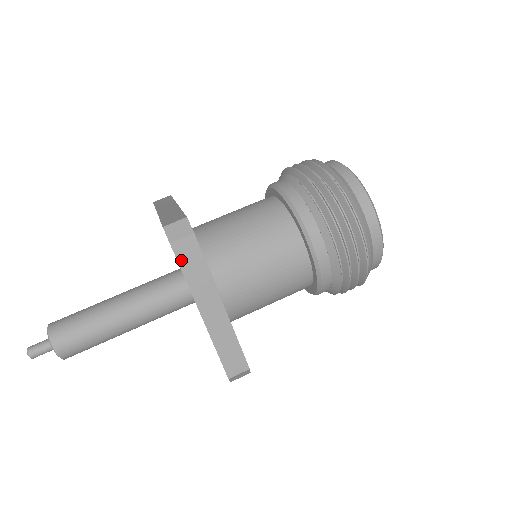
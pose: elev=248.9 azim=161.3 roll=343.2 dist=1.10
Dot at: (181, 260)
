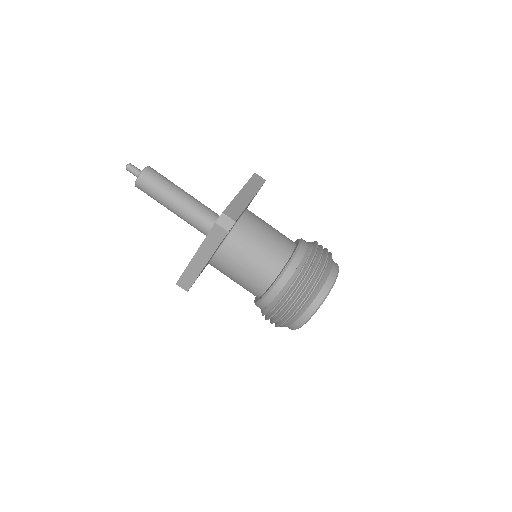
Dot at: (212, 232)
